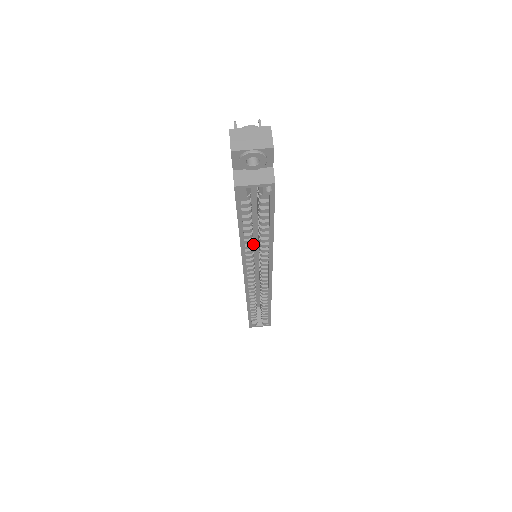
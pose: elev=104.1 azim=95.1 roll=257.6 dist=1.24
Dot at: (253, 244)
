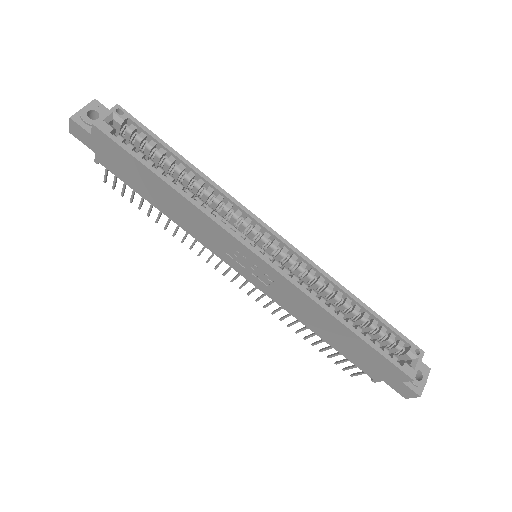
Dot at: occluded
